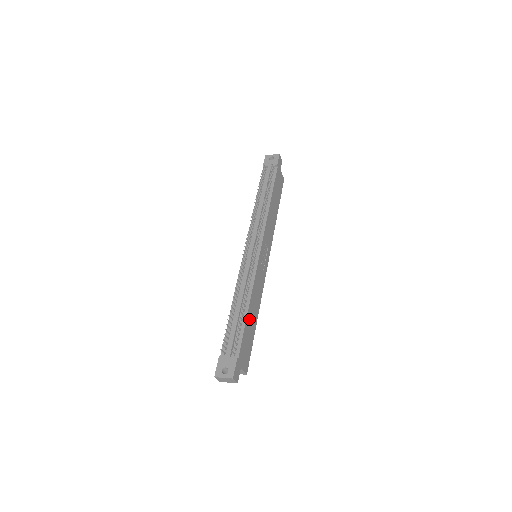
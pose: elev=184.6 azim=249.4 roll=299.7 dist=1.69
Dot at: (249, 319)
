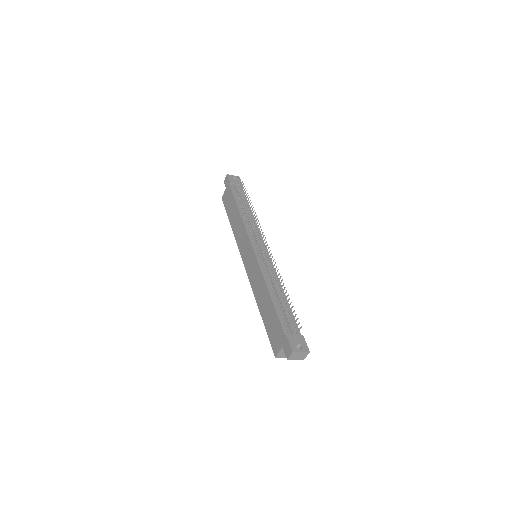
Dot at: occluded
